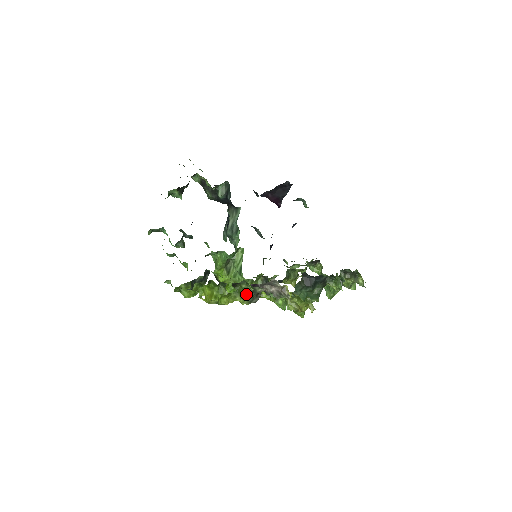
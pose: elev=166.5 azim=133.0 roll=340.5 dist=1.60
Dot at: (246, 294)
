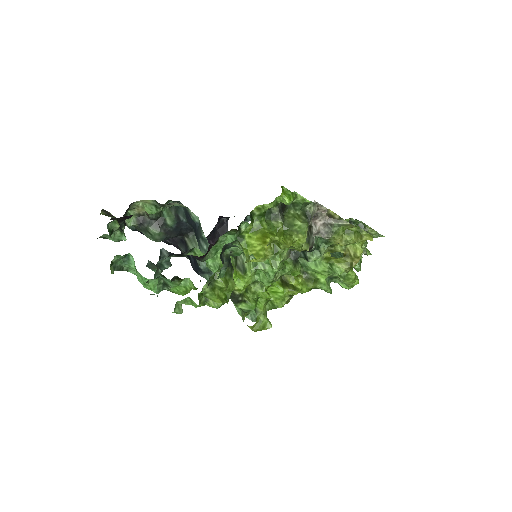
Dot at: (301, 221)
